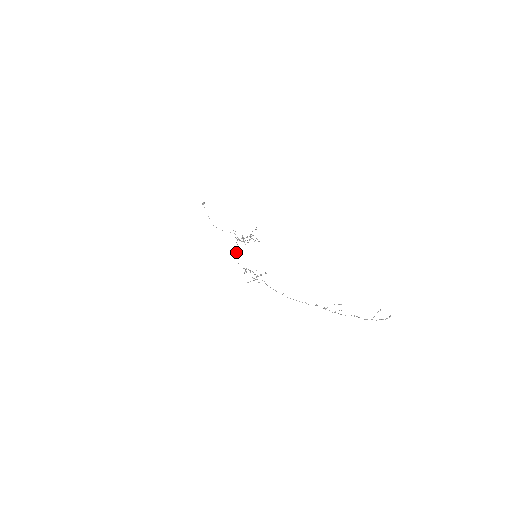
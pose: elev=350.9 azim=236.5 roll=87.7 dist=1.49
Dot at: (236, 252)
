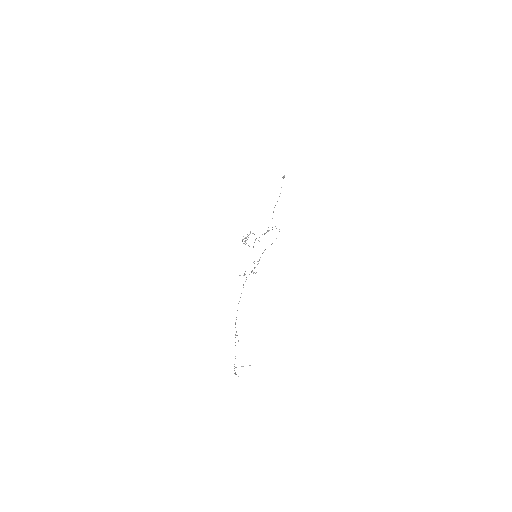
Dot at: occluded
